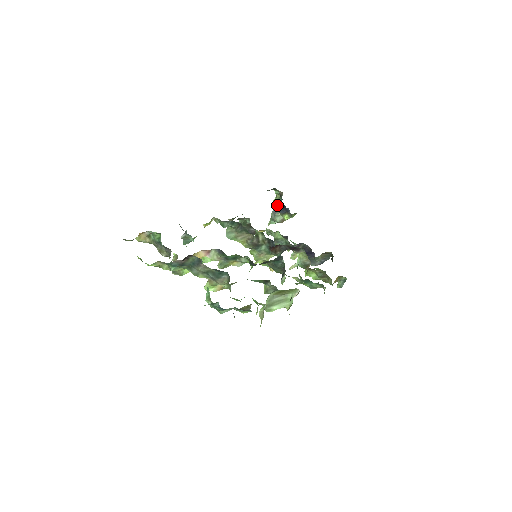
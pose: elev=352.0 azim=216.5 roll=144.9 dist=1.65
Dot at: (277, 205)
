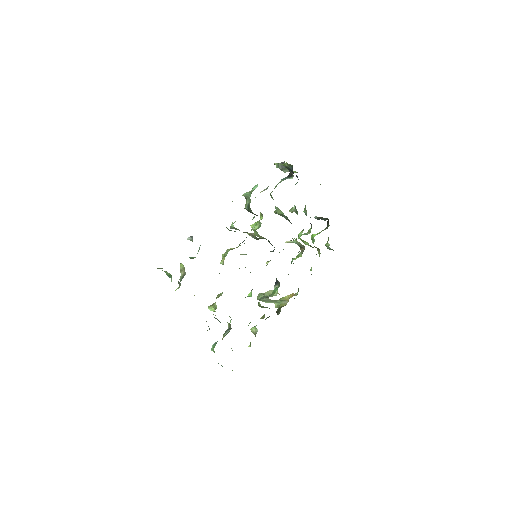
Dot at: occluded
